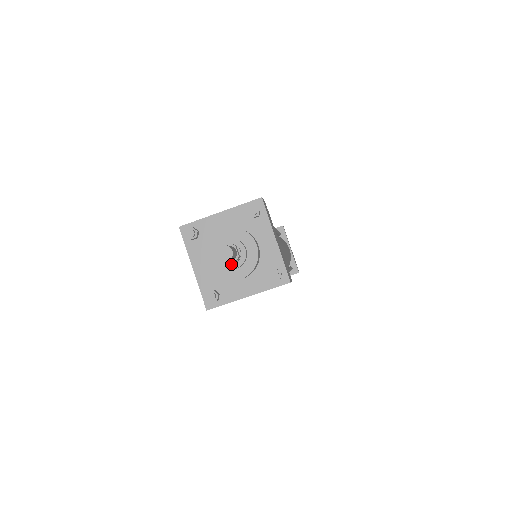
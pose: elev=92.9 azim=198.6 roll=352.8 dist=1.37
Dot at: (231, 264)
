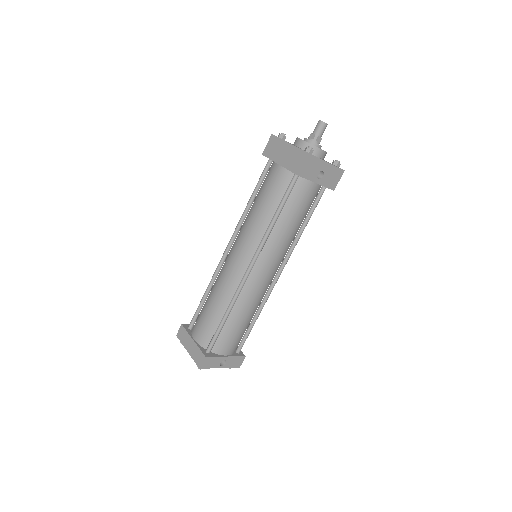
Dot at: (316, 143)
